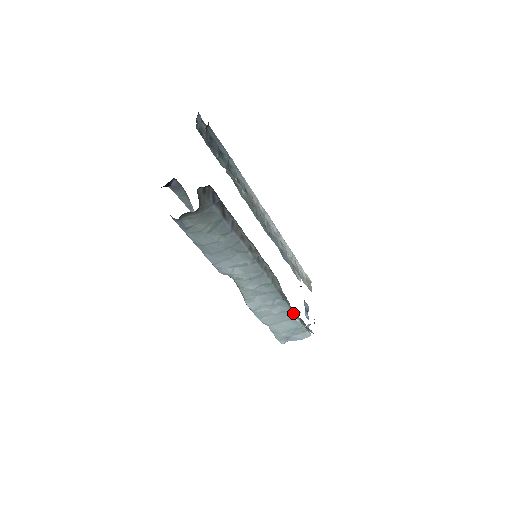
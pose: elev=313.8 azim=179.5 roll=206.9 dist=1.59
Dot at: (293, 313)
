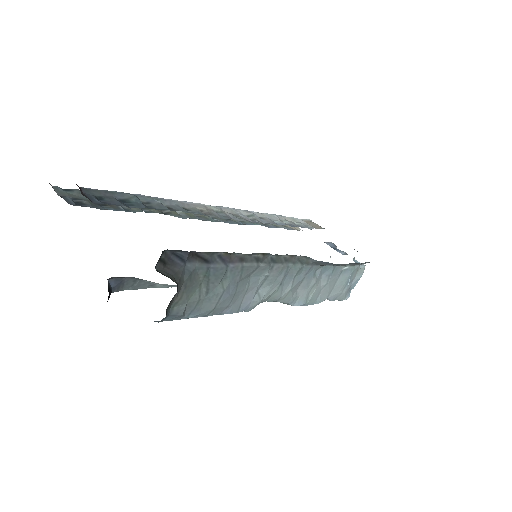
Dot at: (339, 266)
